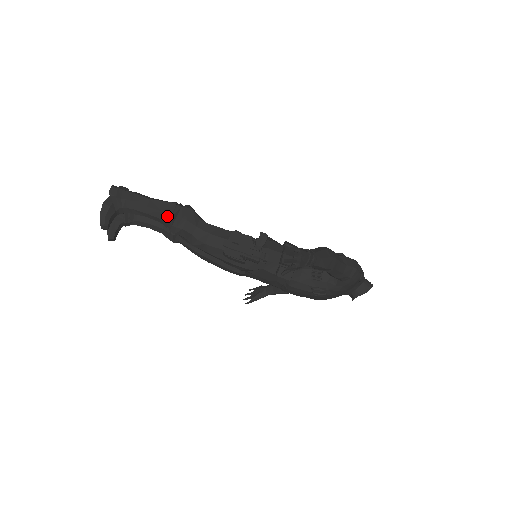
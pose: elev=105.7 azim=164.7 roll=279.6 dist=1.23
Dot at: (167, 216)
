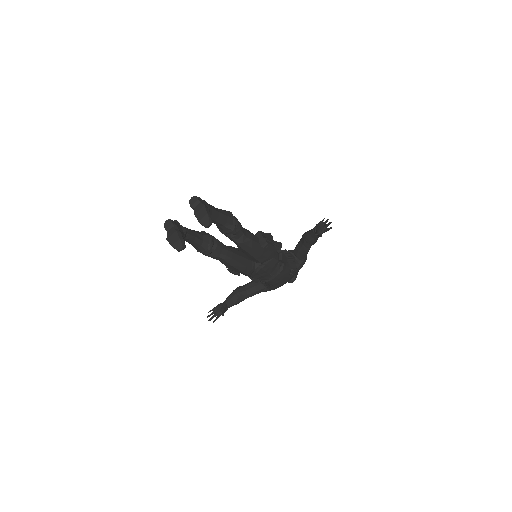
Dot at: (231, 219)
